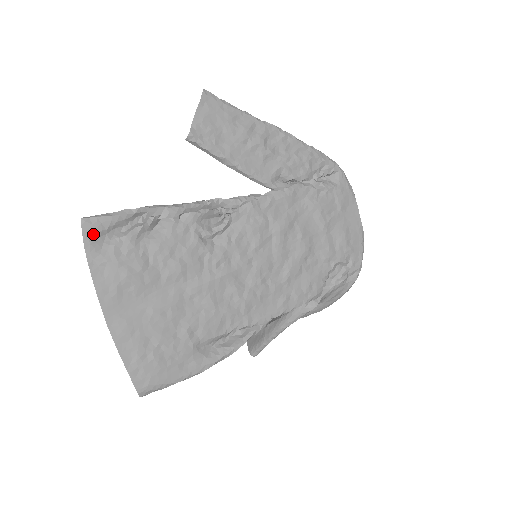
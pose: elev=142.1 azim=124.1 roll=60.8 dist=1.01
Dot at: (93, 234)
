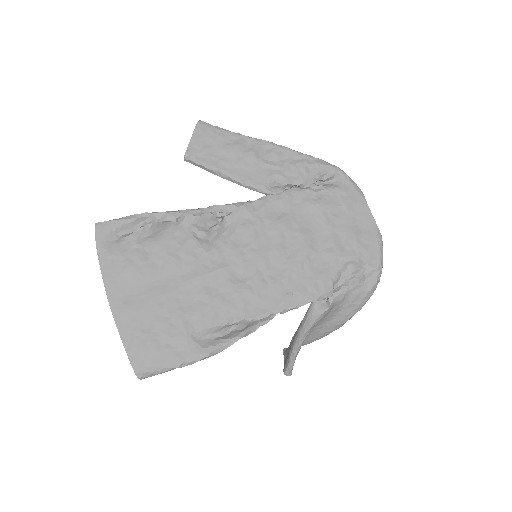
Dot at: (103, 234)
